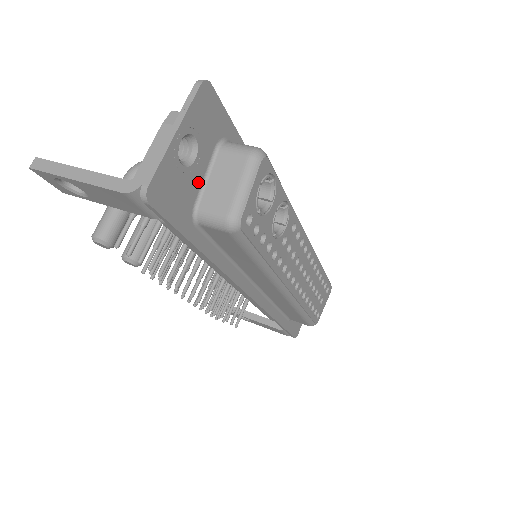
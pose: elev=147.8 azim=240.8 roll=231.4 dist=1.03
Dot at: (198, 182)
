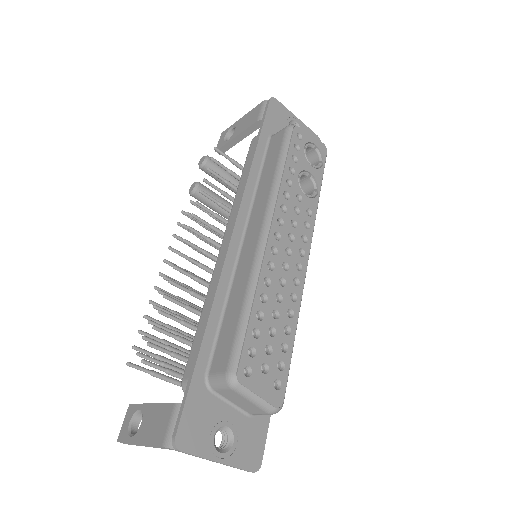
Dot at: occluded
